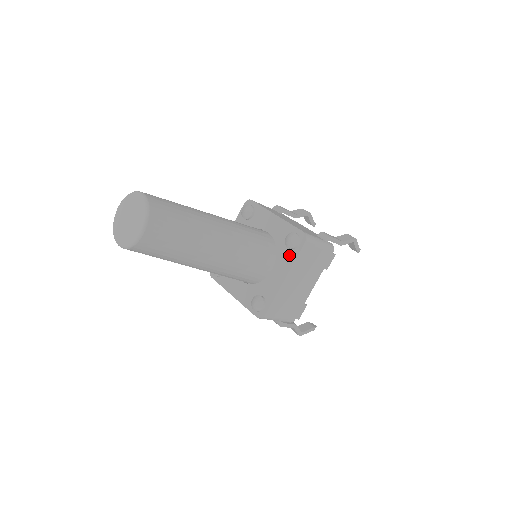
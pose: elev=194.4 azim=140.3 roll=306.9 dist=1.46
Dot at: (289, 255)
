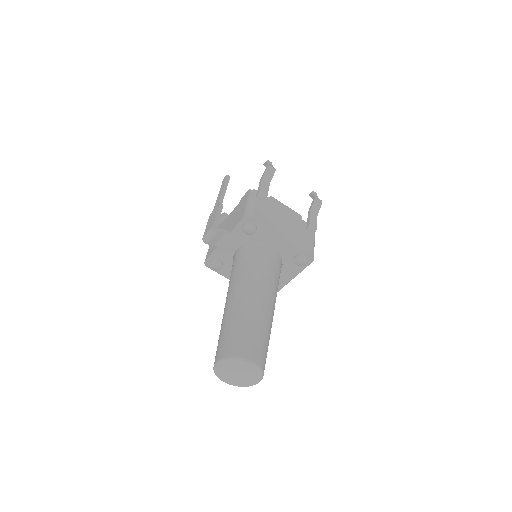
Dot at: (296, 267)
